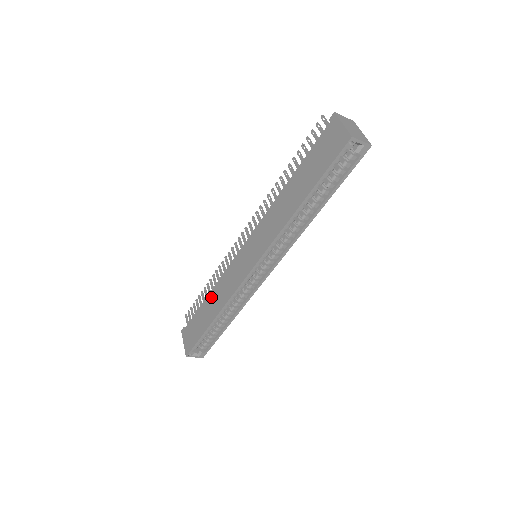
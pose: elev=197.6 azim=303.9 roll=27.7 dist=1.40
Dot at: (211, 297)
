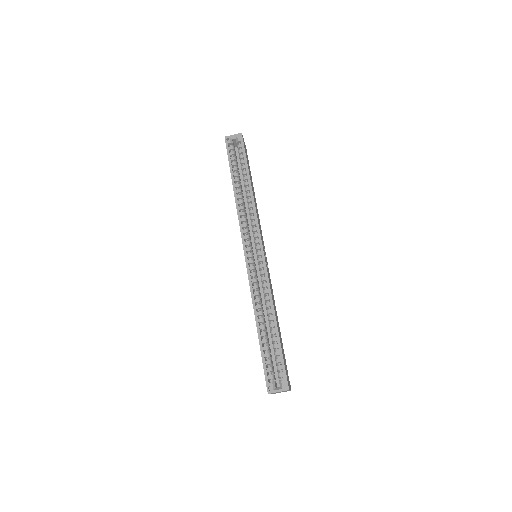
Dot at: occluded
